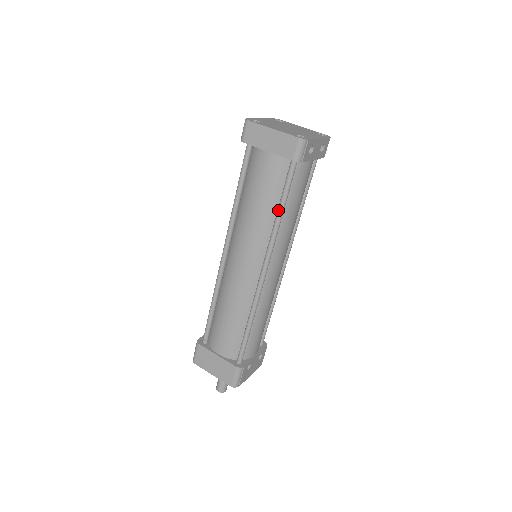
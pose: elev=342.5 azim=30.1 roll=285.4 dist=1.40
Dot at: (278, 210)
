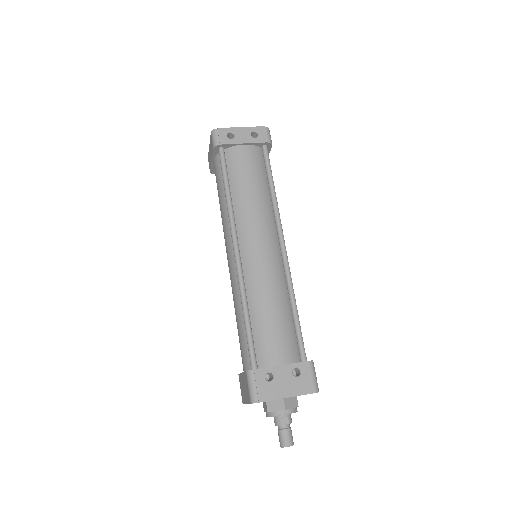
Dot at: (225, 191)
